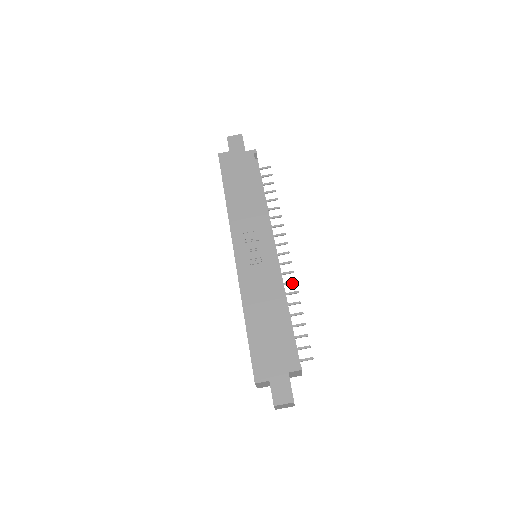
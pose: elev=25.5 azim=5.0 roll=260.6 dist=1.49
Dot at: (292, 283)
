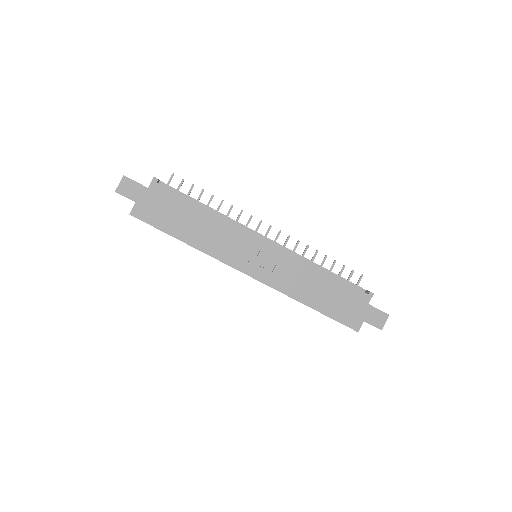
Dot at: occluded
